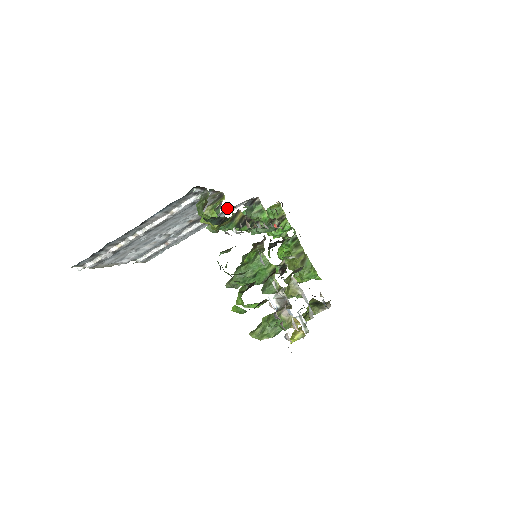
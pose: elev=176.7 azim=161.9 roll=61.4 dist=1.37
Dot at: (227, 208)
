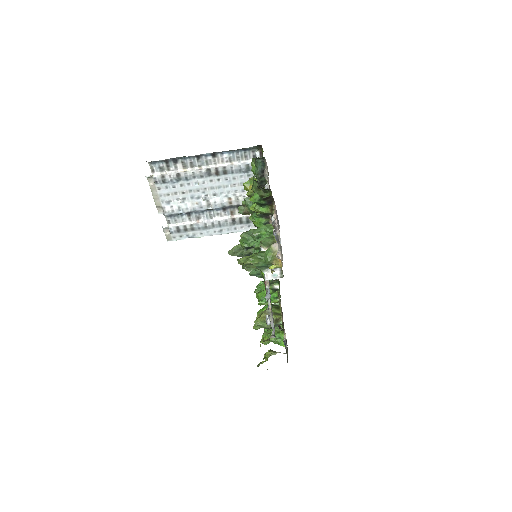
Dot at: occluded
